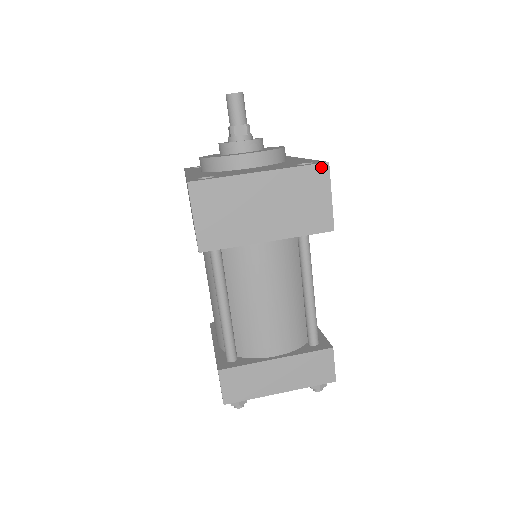
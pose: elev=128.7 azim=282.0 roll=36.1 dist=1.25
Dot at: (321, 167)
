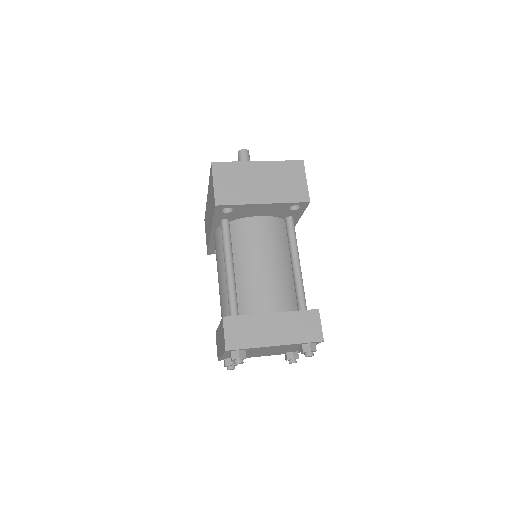
Dot at: (298, 163)
